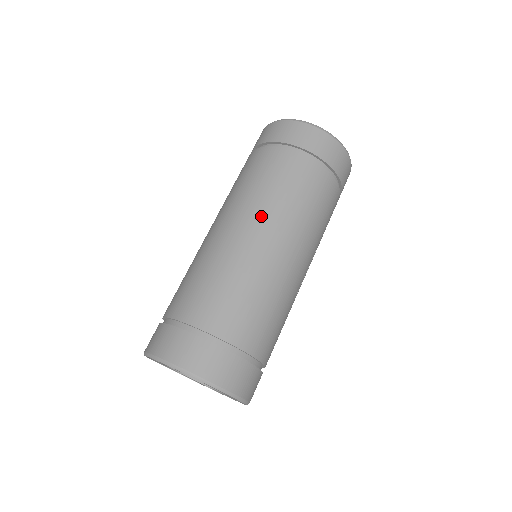
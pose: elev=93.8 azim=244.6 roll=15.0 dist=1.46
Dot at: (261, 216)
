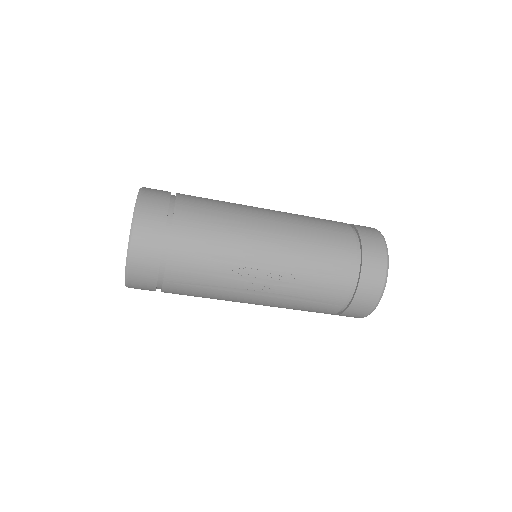
Dot at: (283, 212)
